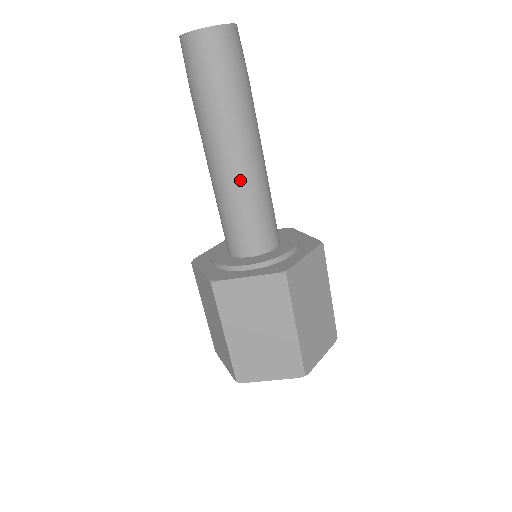
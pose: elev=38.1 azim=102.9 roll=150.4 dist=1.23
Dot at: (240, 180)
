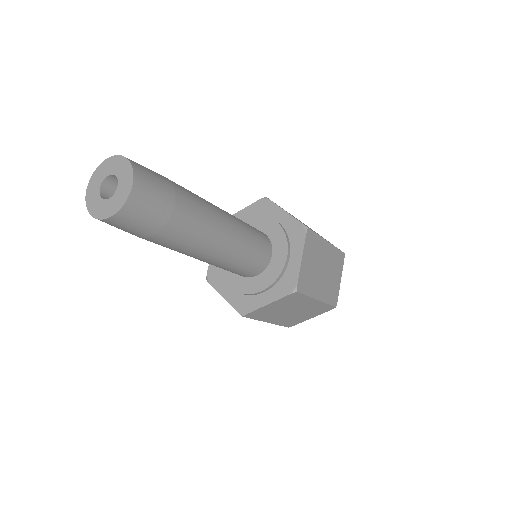
Dot at: (221, 256)
